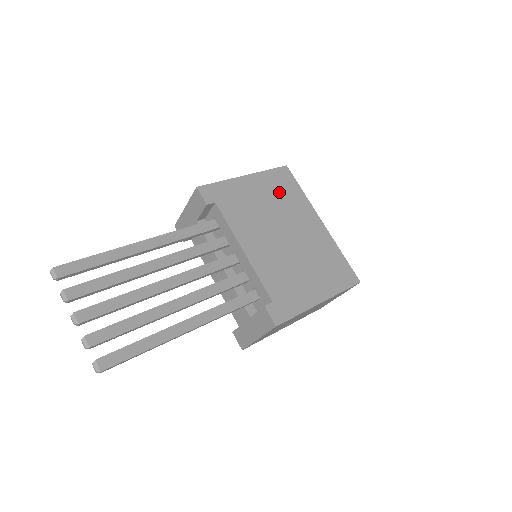
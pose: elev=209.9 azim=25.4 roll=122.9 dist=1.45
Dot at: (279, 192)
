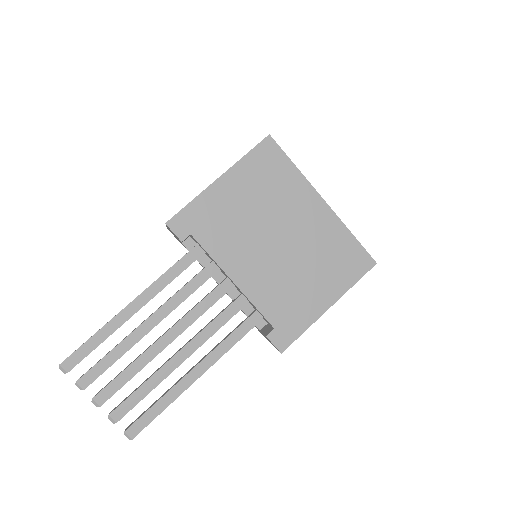
Dot at: (264, 182)
